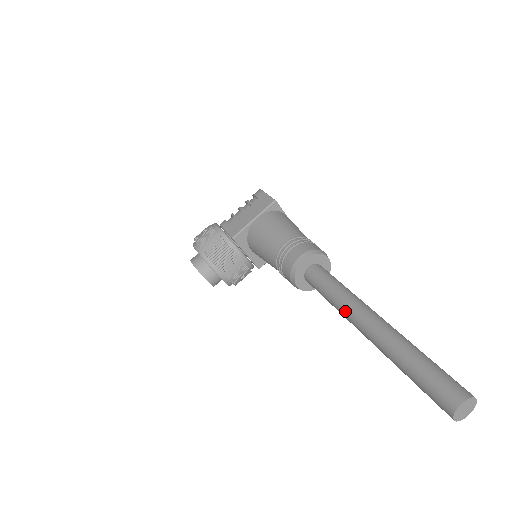
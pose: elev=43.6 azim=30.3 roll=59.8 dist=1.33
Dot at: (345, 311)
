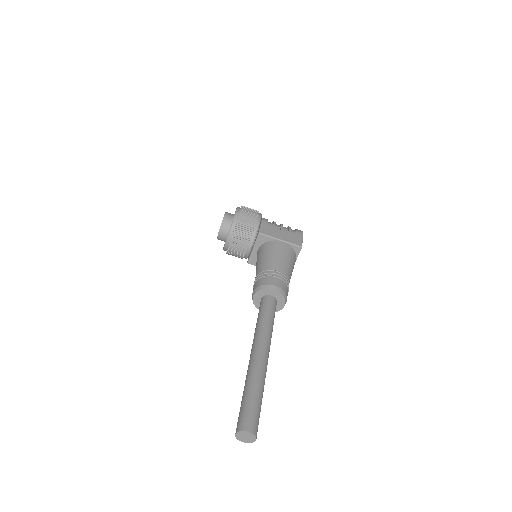
Dot at: (258, 335)
